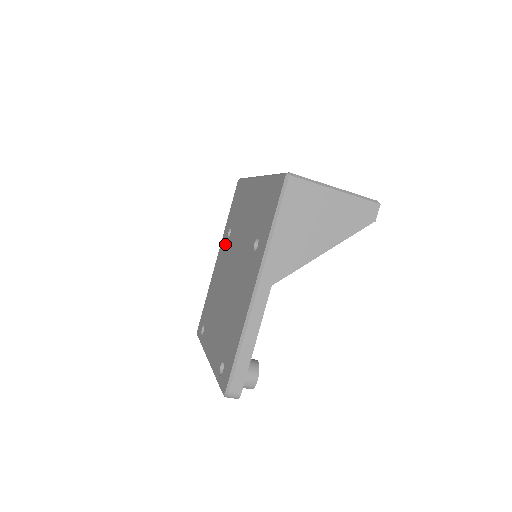
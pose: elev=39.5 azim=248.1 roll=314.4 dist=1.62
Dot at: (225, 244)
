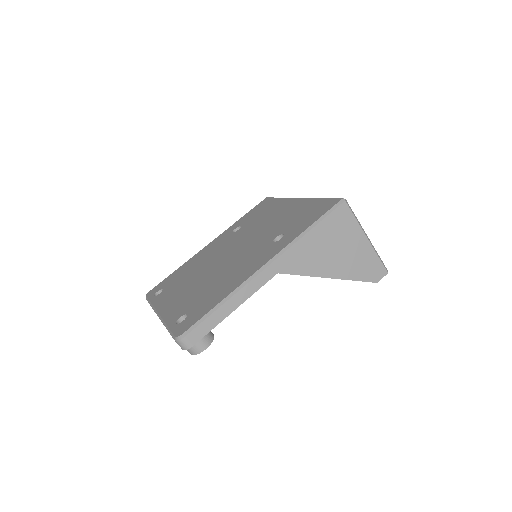
Dot at: (227, 236)
